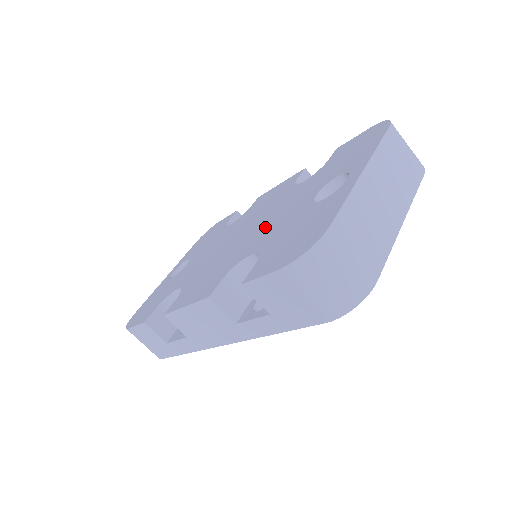
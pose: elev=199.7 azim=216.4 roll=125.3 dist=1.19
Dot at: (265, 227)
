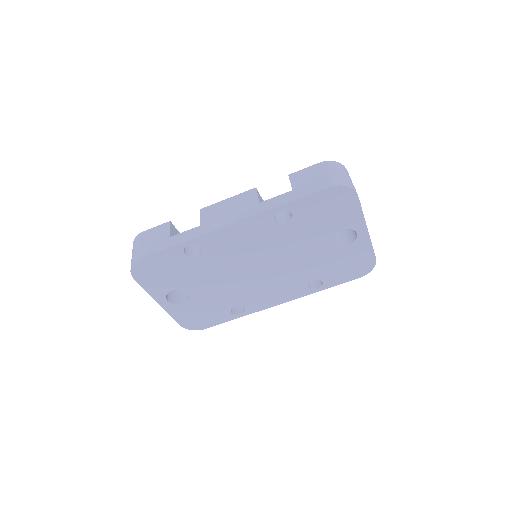
Dot at: occluded
